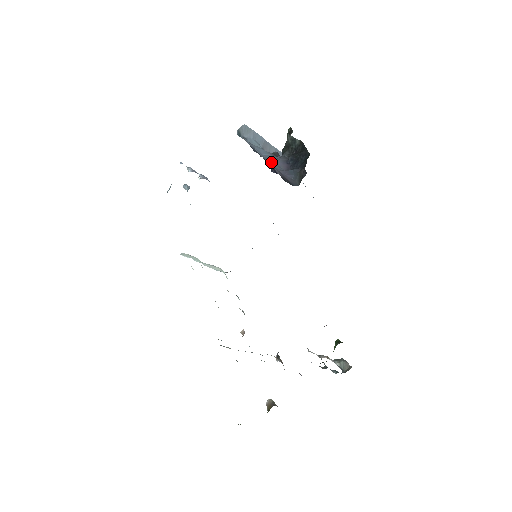
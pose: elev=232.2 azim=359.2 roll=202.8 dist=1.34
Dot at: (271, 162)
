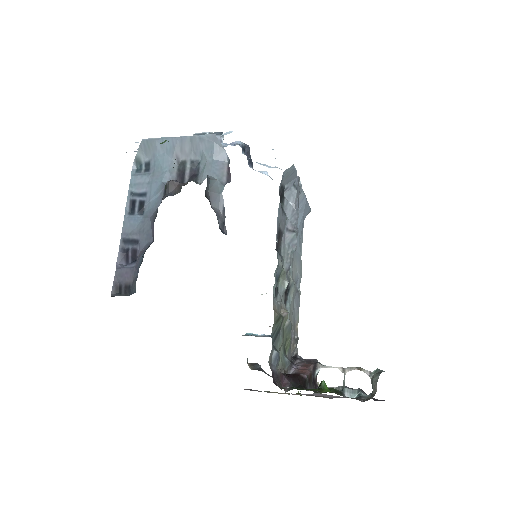
Dot at: (140, 231)
